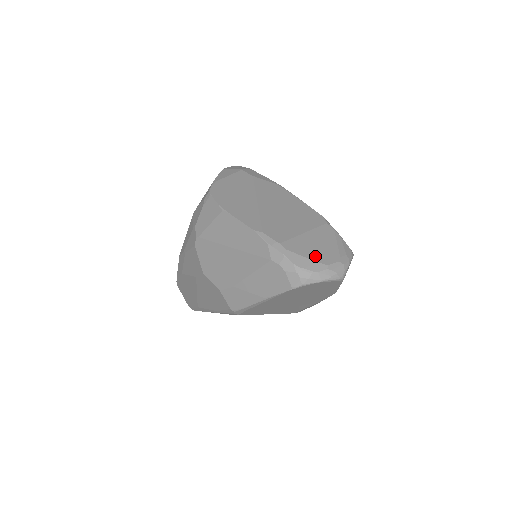
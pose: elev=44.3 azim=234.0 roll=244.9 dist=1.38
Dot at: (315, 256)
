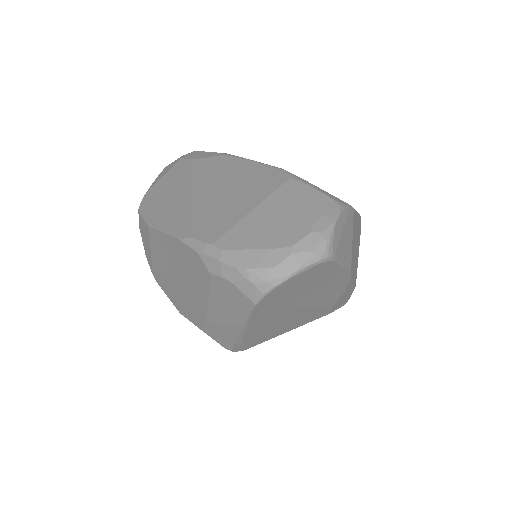
Dot at: (269, 240)
